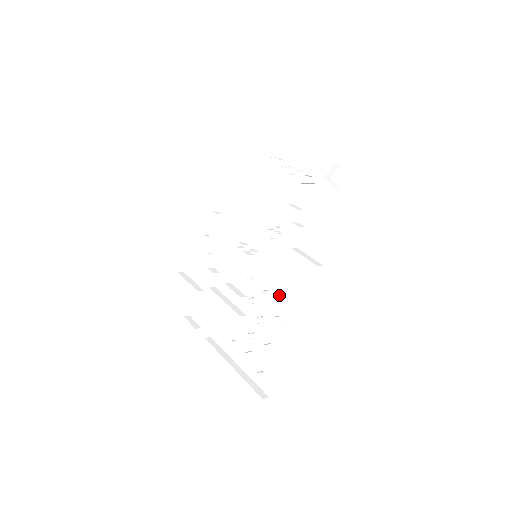
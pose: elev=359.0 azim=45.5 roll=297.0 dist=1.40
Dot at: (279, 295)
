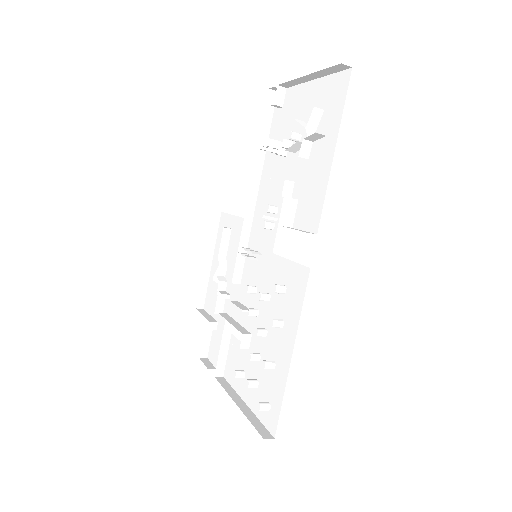
Dot at: (279, 294)
